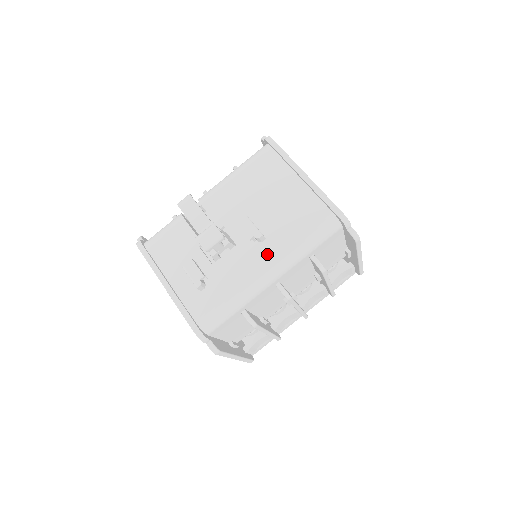
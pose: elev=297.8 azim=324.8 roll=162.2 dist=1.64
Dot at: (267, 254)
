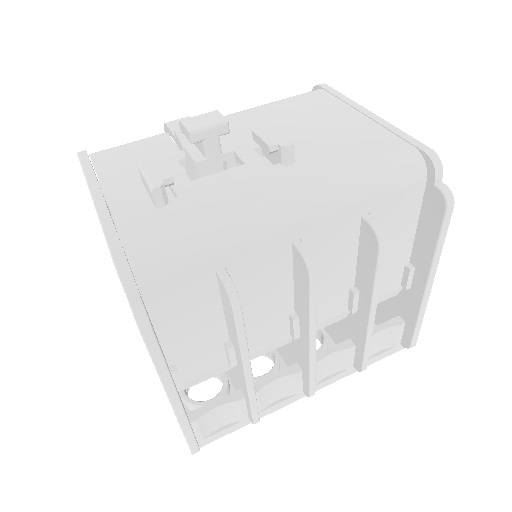
Dot at: (293, 178)
